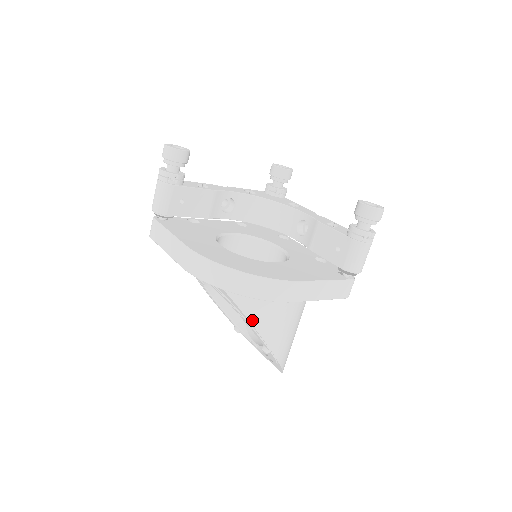
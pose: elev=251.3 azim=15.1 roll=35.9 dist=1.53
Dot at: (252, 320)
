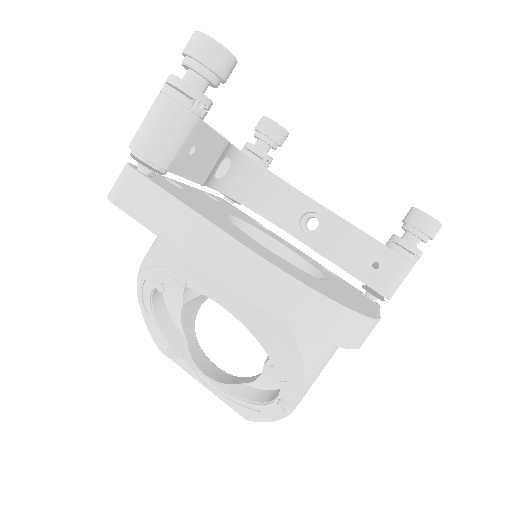
Dot at: (308, 373)
